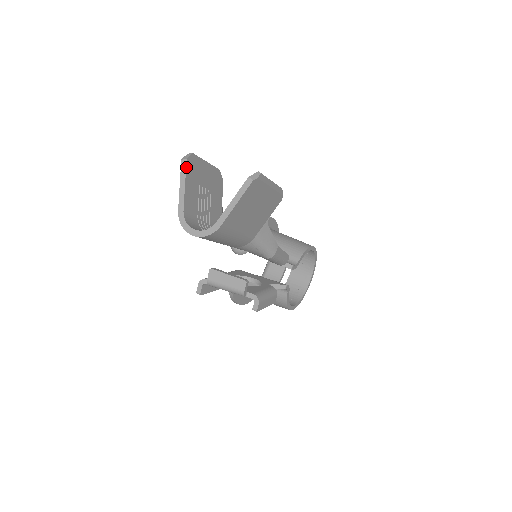
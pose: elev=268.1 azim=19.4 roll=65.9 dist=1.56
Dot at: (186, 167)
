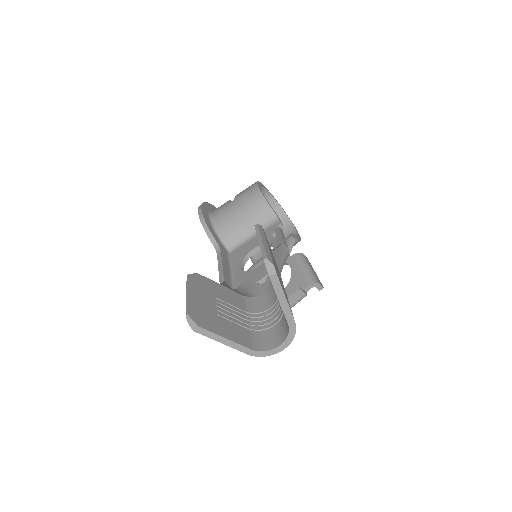
Dot at: (206, 330)
